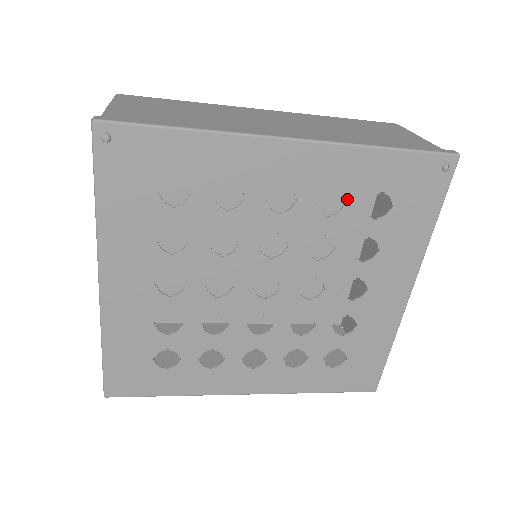
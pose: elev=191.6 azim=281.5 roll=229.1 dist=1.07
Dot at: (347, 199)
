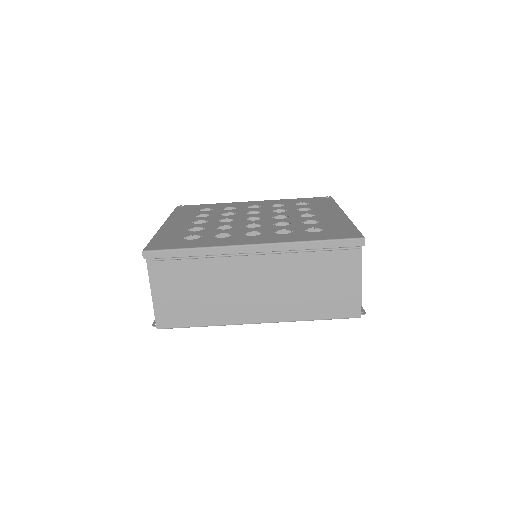
Dot at: occluded
